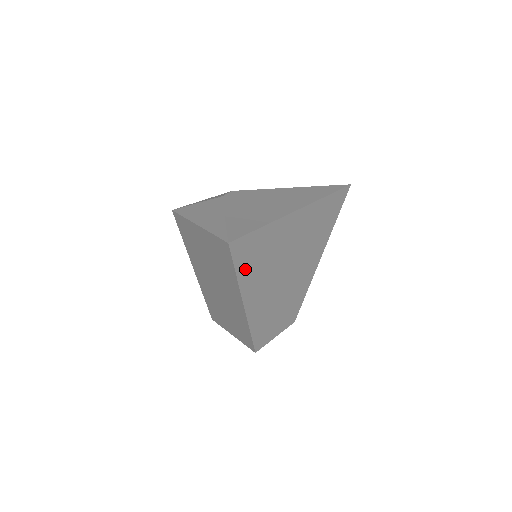
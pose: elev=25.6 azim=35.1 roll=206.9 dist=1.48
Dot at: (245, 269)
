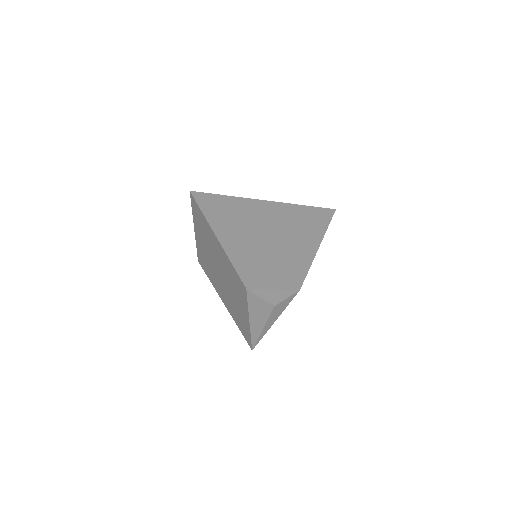
Dot at: (213, 215)
